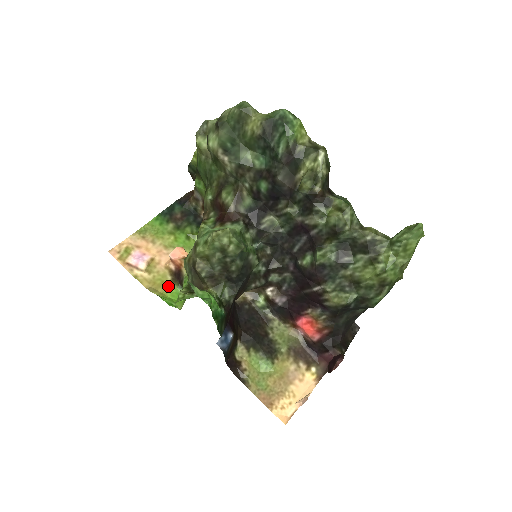
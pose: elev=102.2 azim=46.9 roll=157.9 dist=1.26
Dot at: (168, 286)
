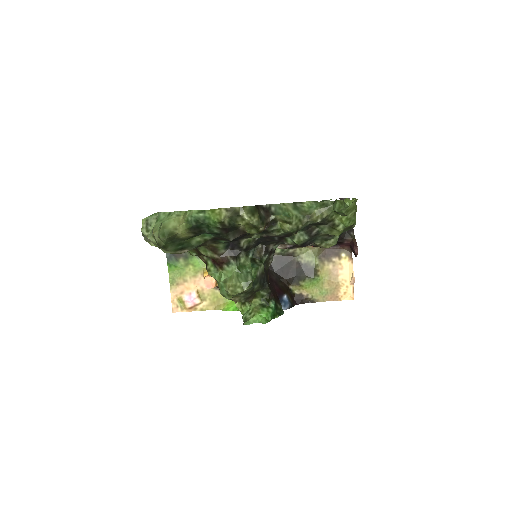
Dot at: (222, 296)
